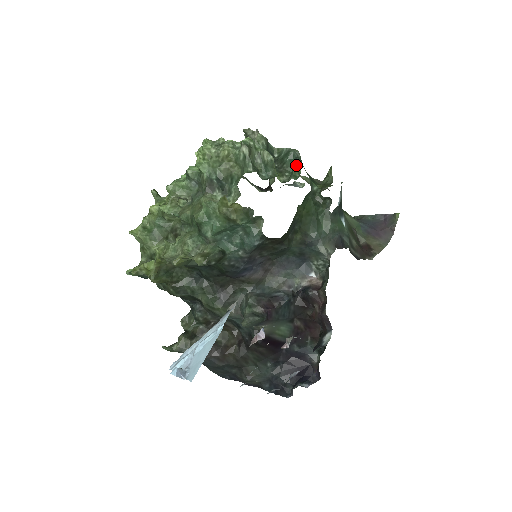
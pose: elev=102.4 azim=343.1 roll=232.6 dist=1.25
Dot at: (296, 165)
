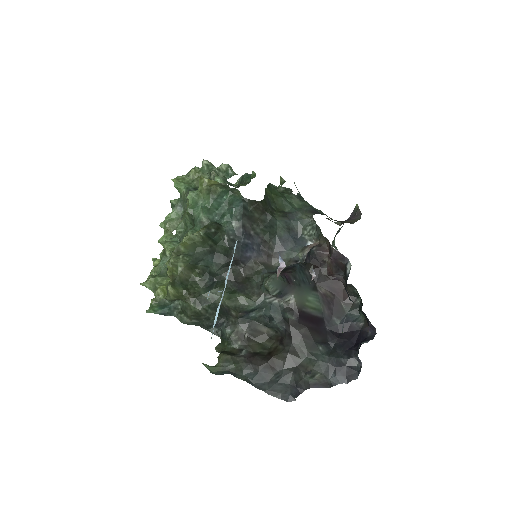
Dot at: (251, 175)
